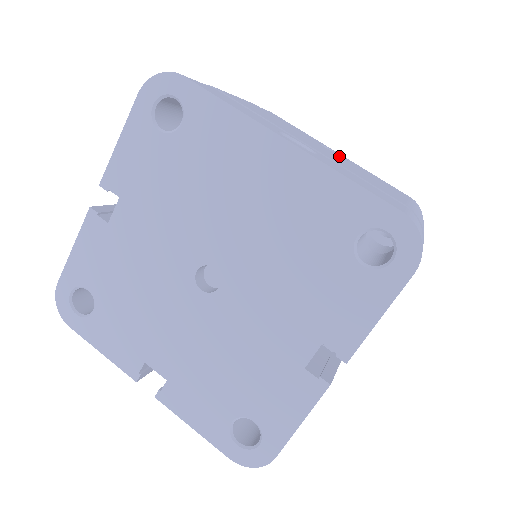
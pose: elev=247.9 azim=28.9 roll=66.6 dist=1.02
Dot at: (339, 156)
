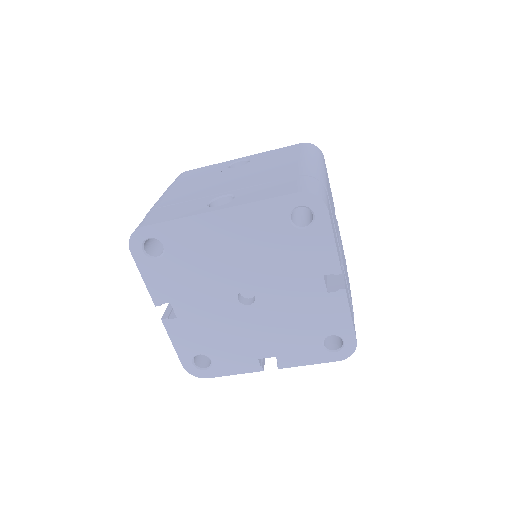
Dot at: (244, 167)
